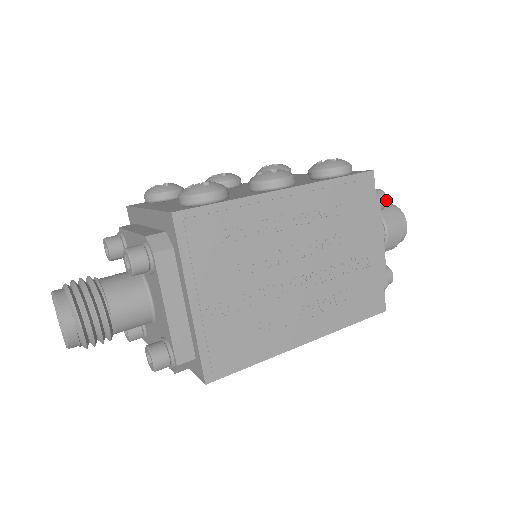
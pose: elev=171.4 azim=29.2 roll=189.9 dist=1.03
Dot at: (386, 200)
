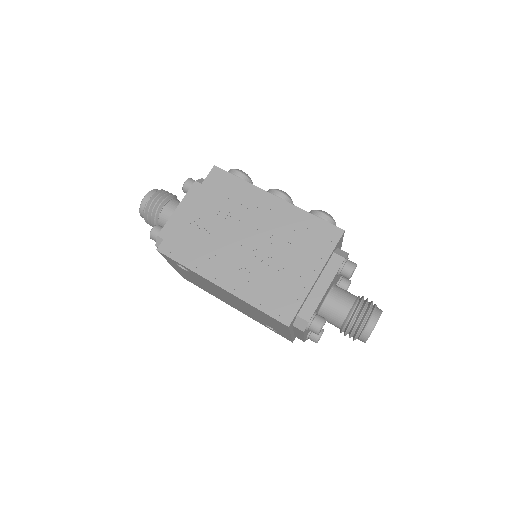
Dot at: (353, 269)
